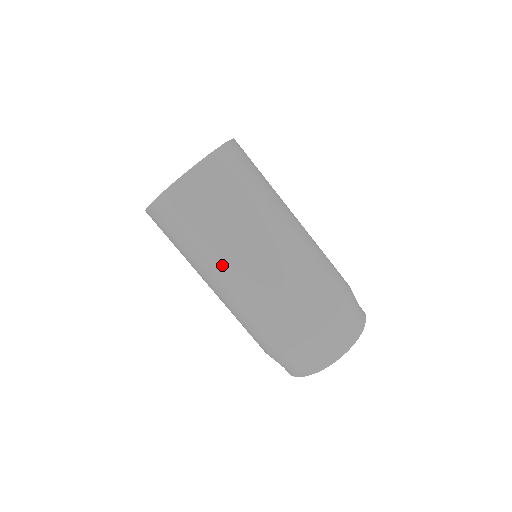
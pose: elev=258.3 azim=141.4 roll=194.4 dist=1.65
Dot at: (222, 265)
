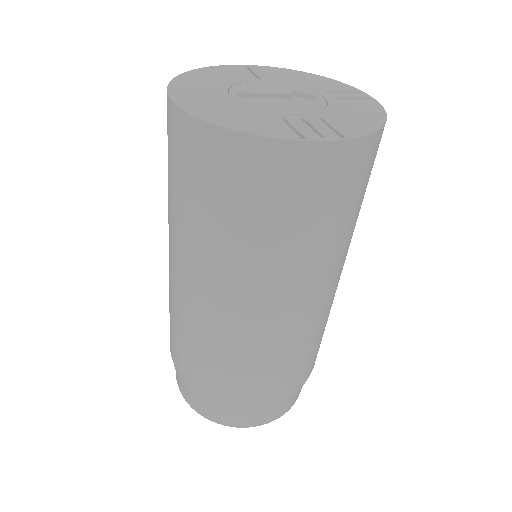
Dot at: occluded
